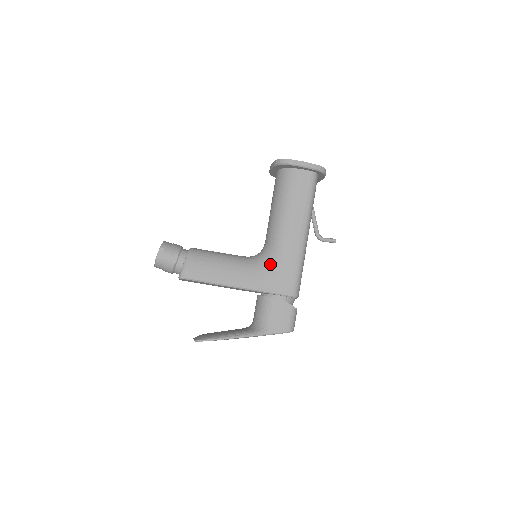
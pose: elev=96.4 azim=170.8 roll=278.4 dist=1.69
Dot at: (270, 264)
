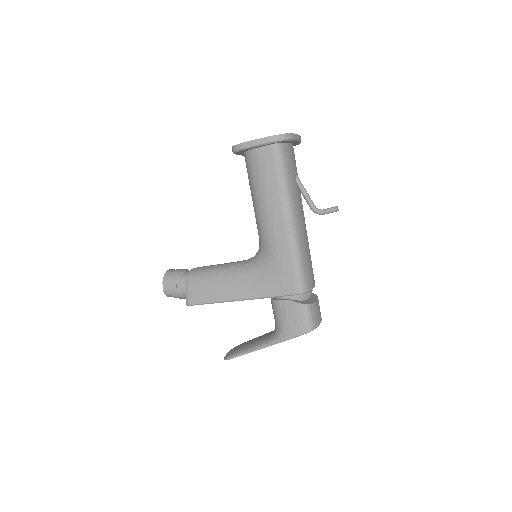
Dot at: (265, 266)
